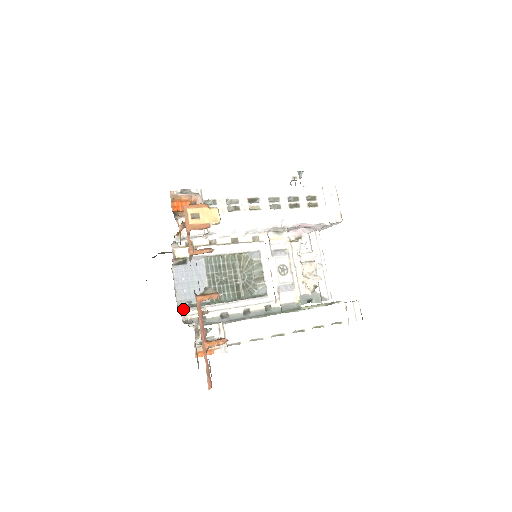
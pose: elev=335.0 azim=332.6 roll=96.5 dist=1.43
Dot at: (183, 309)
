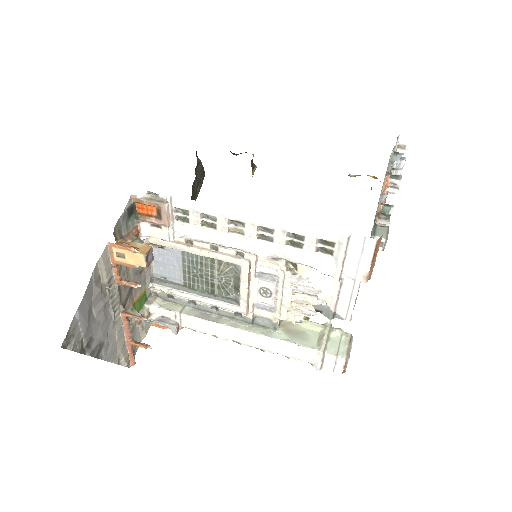
Dot at: (154, 284)
